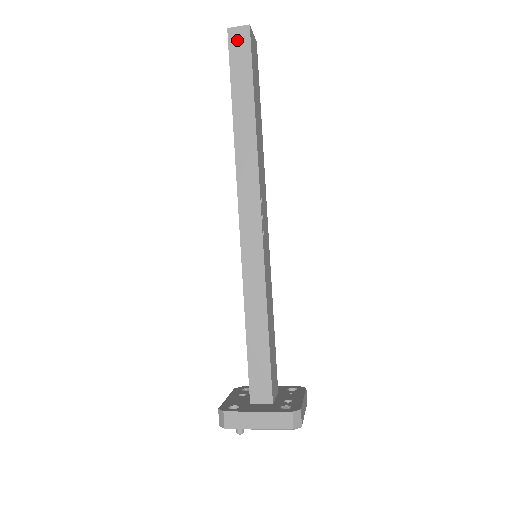
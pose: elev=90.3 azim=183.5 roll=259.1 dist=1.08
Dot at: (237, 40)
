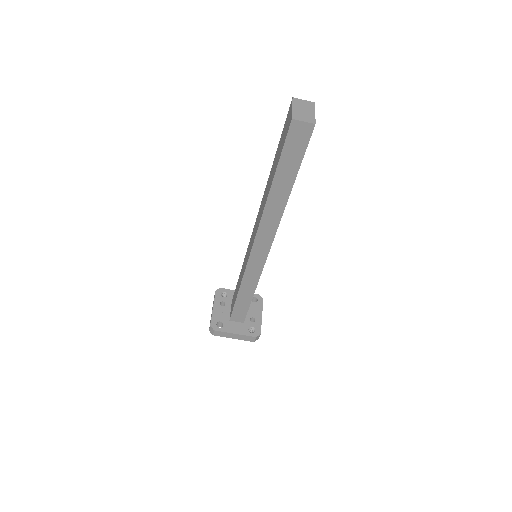
Dot at: (298, 133)
